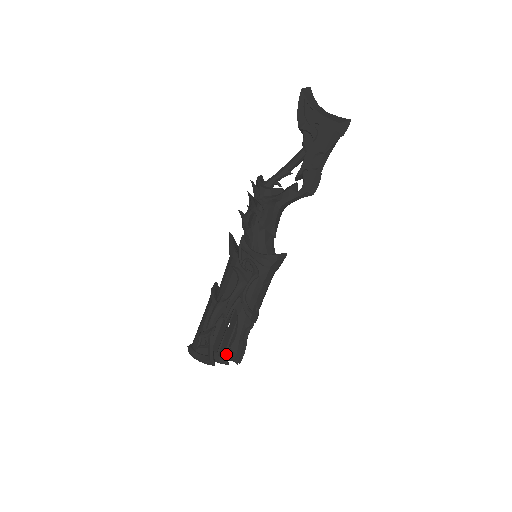
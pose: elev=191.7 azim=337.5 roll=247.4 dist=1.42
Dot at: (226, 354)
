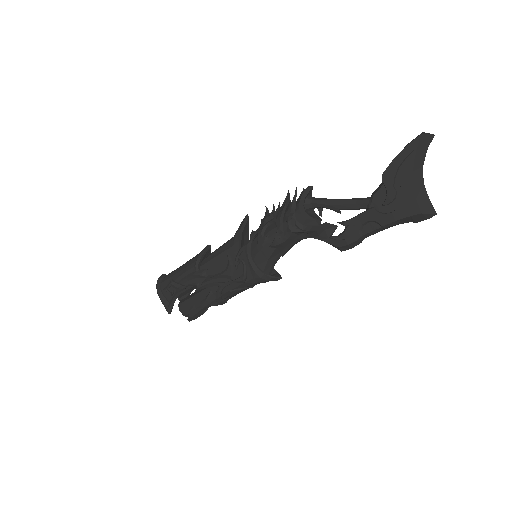
Dot at: (184, 311)
